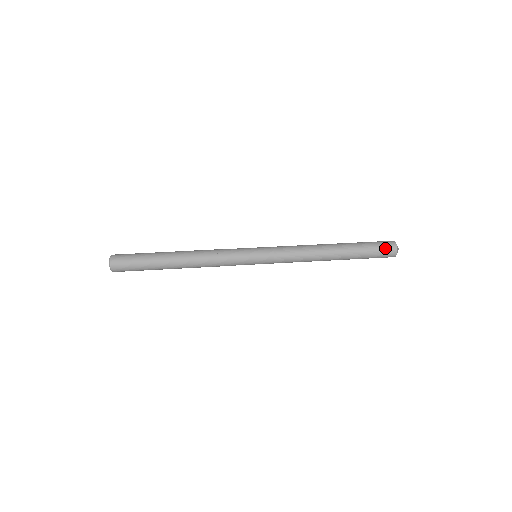
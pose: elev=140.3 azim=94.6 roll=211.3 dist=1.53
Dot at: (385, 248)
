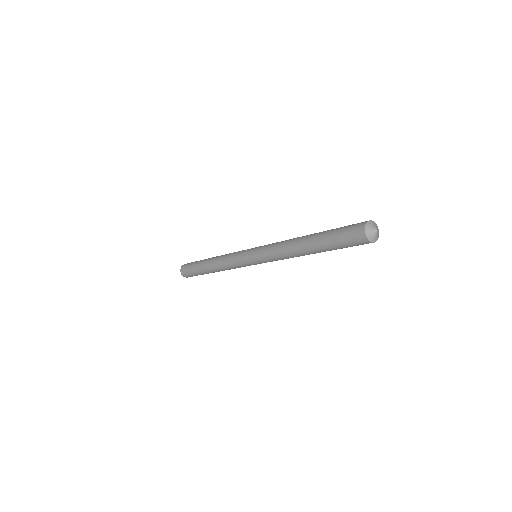
Dot at: (355, 224)
